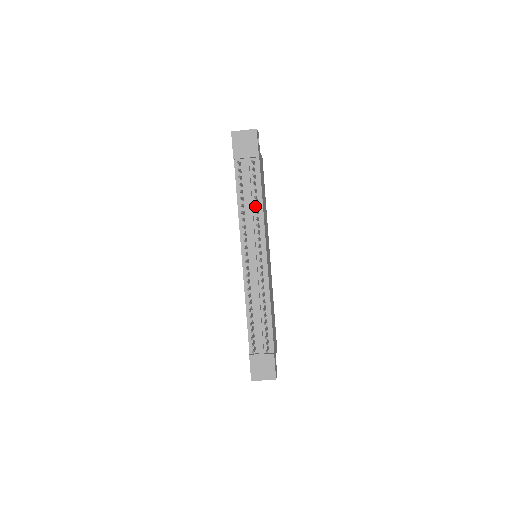
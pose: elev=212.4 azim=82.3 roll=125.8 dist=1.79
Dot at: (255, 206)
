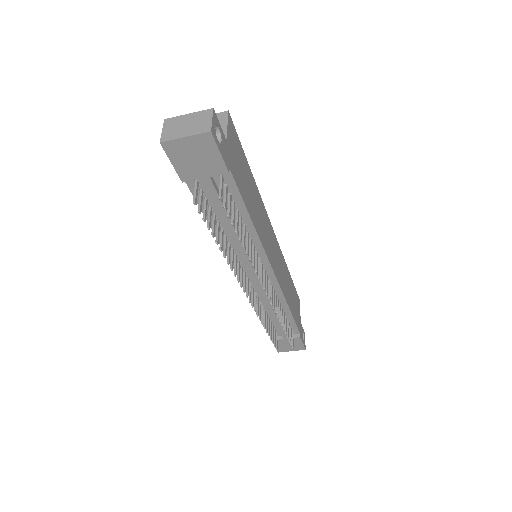
Dot at: occluded
